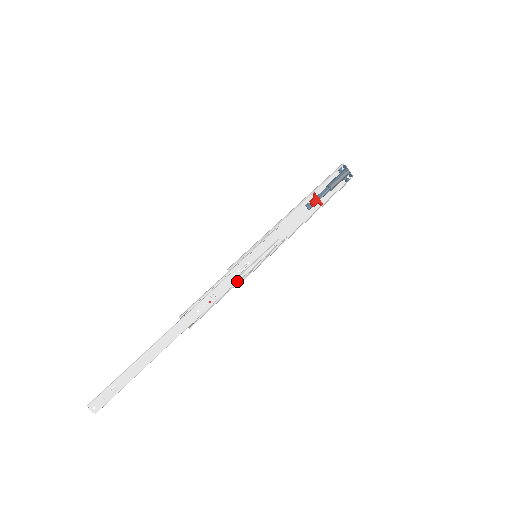
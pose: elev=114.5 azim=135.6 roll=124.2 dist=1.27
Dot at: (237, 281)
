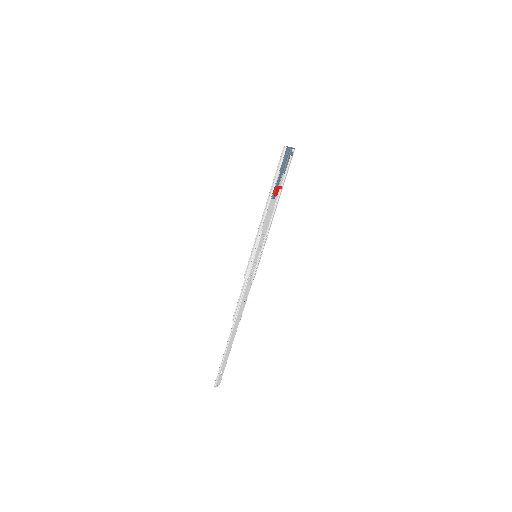
Dot at: (252, 277)
